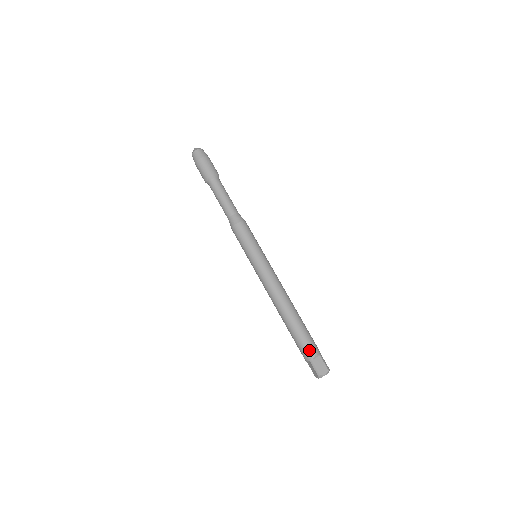
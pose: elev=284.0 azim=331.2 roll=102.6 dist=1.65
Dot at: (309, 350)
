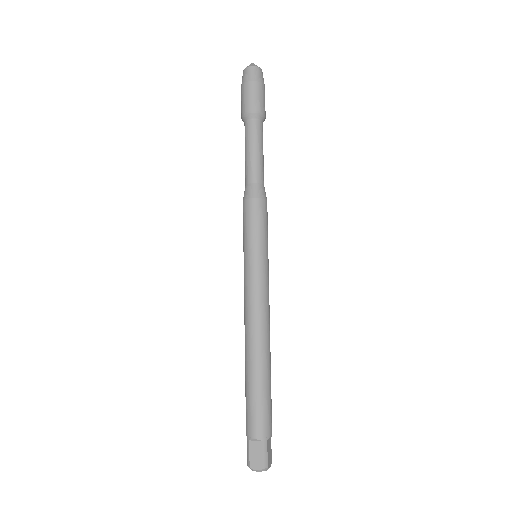
Dot at: (250, 425)
